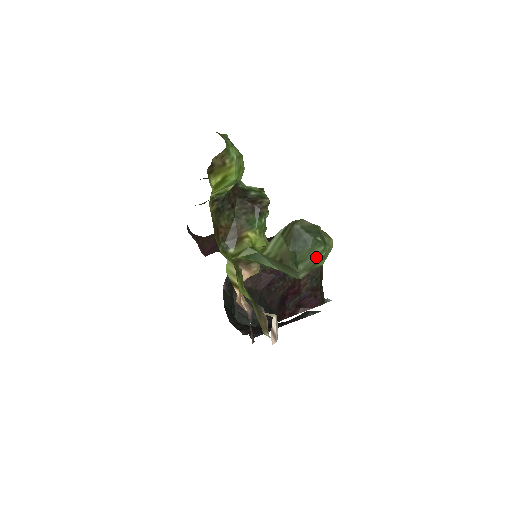
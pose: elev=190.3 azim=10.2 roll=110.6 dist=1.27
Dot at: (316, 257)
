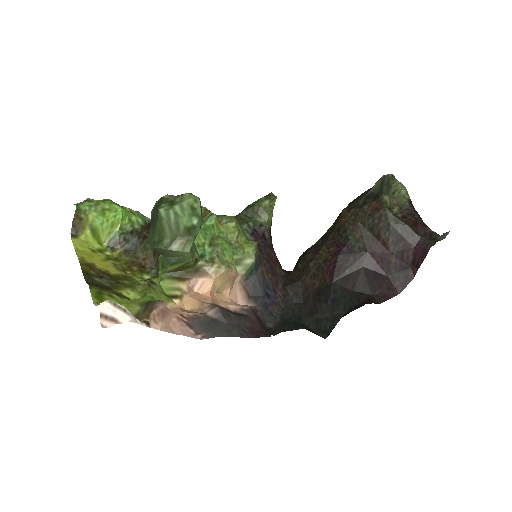
Dot at: (168, 222)
